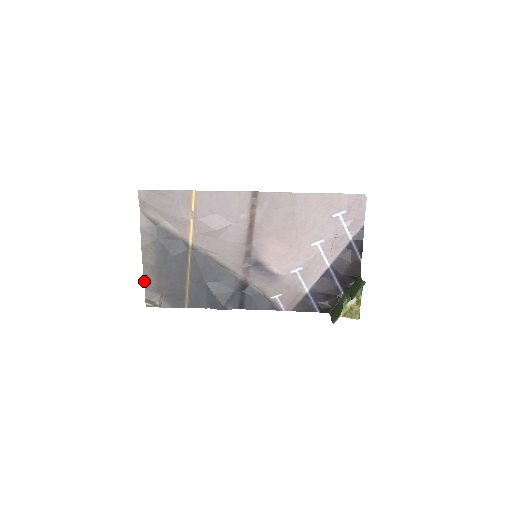
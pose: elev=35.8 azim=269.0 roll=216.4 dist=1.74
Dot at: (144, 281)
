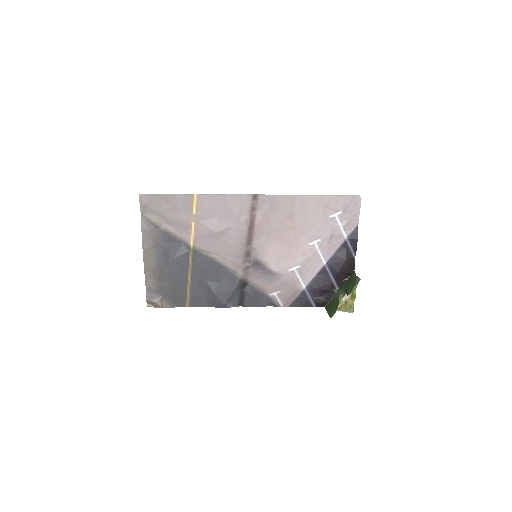
Dot at: (145, 283)
